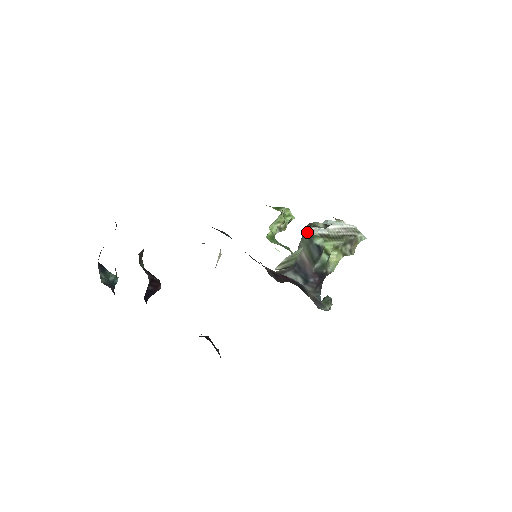
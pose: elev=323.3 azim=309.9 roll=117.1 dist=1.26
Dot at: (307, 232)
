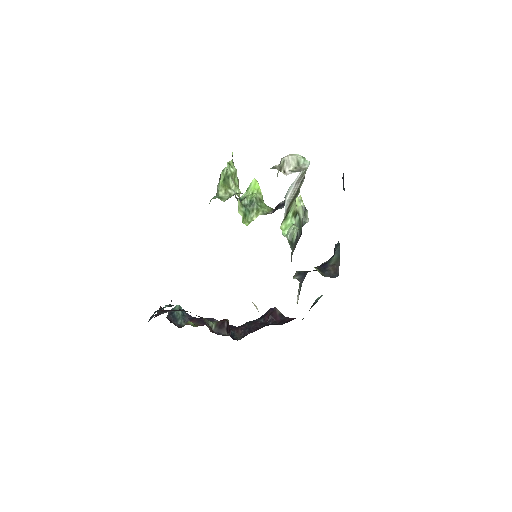
Dot at: (291, 252)
